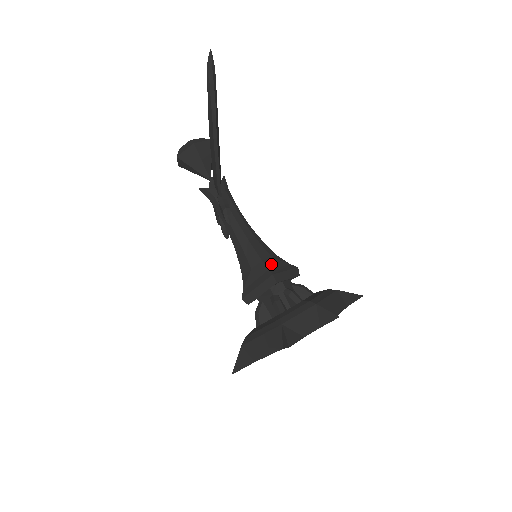
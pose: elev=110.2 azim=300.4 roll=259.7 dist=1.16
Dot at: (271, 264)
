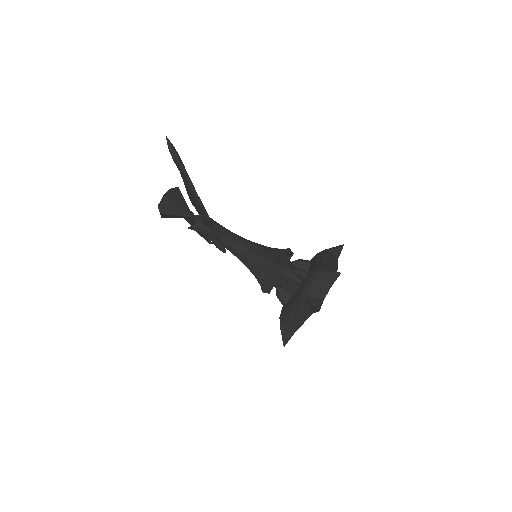
Dot at: (272, 258)
